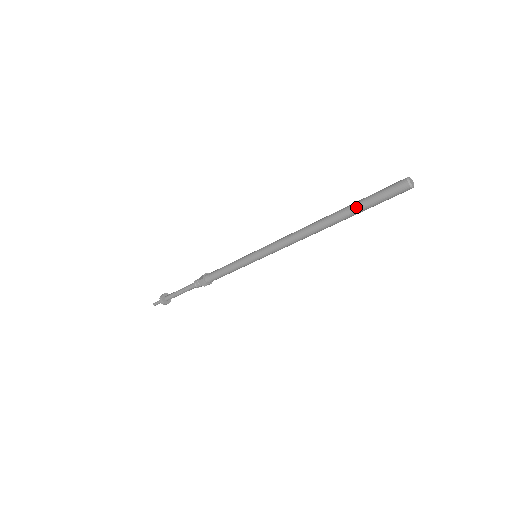
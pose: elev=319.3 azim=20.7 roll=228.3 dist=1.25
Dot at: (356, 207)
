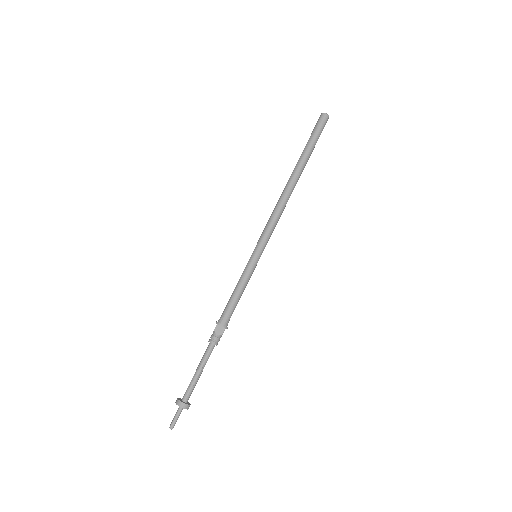
Dot at: (305, 150)
